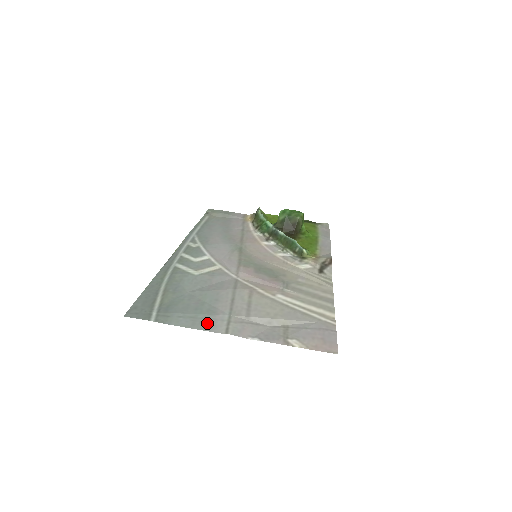
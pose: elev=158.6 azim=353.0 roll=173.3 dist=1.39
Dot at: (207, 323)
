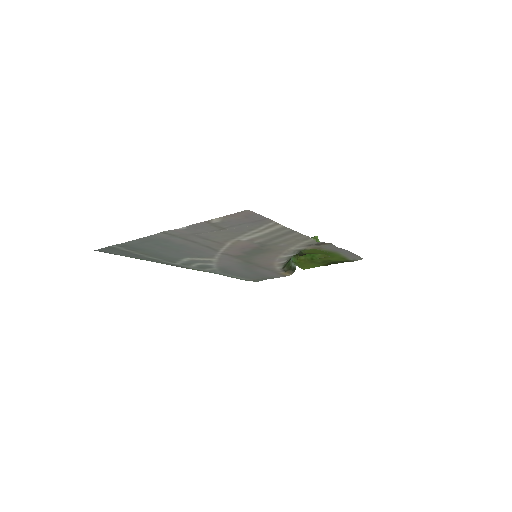
Dot at: (154, 238)
